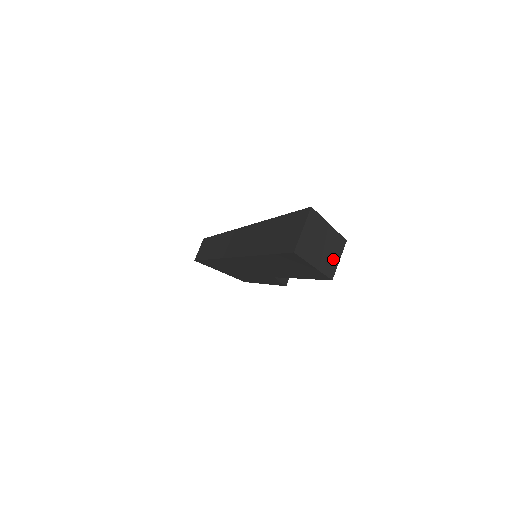
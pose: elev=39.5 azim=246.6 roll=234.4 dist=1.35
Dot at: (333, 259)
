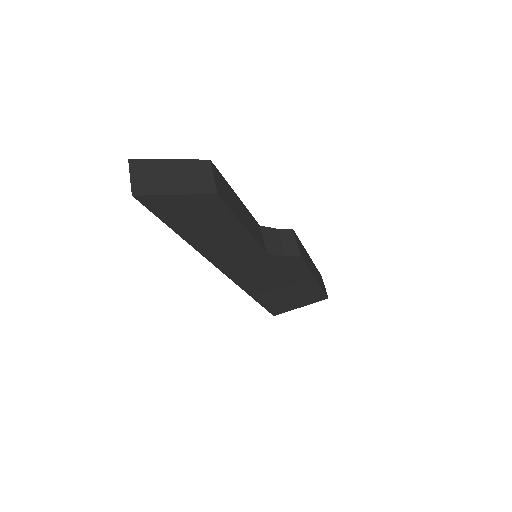
Dot at: (202, 179)
